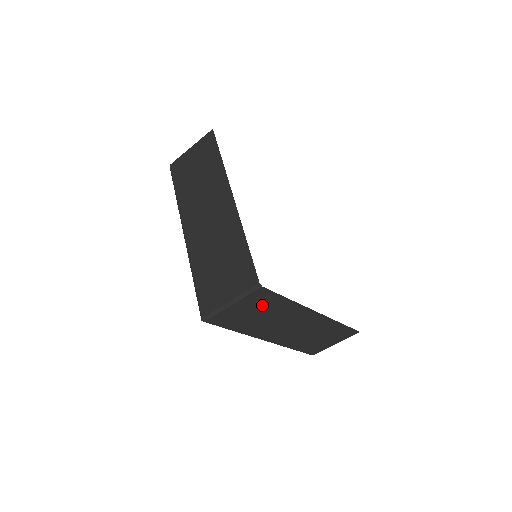
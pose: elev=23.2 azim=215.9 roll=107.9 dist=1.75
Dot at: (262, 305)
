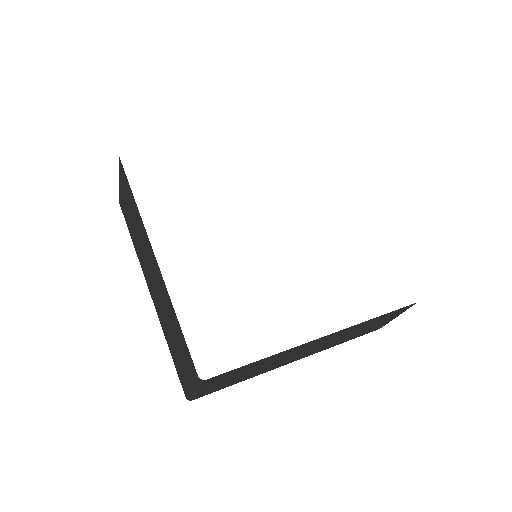
Dot at: (234, 374)
